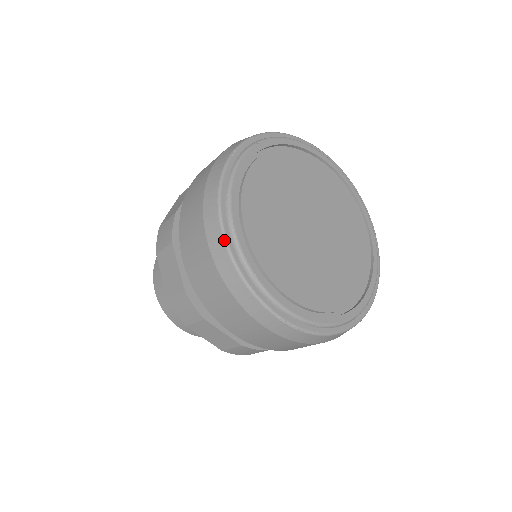
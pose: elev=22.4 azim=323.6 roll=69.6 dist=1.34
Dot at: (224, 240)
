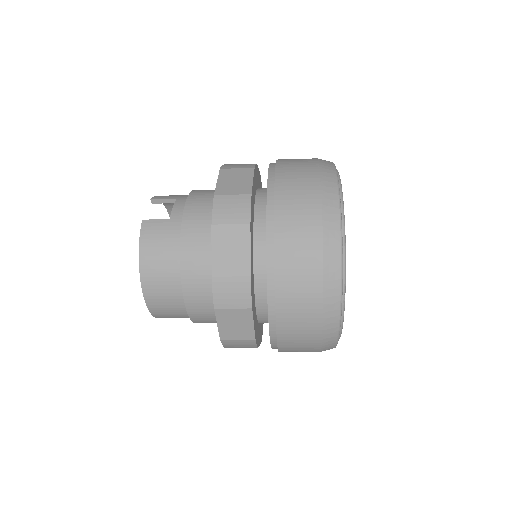
Dot at: (339, 328)
